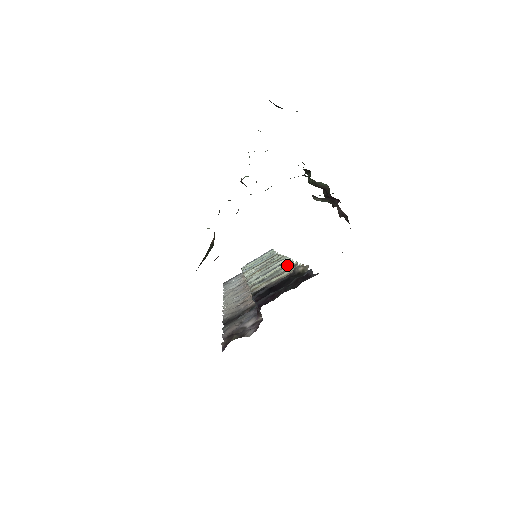
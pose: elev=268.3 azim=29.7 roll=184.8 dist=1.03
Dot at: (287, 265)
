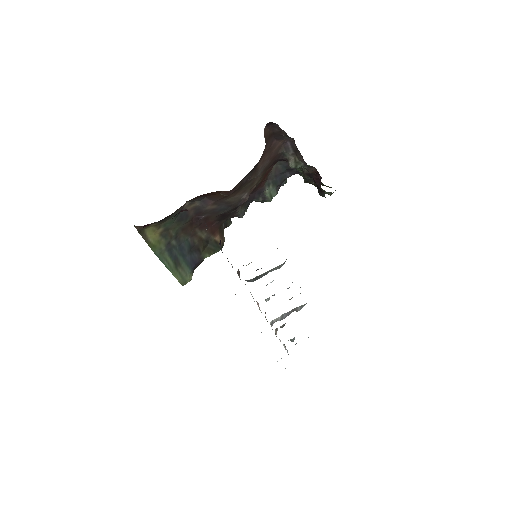
Dot at: (284, 262)
